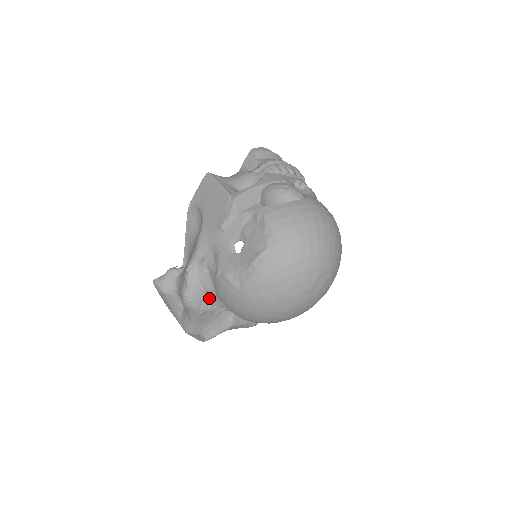
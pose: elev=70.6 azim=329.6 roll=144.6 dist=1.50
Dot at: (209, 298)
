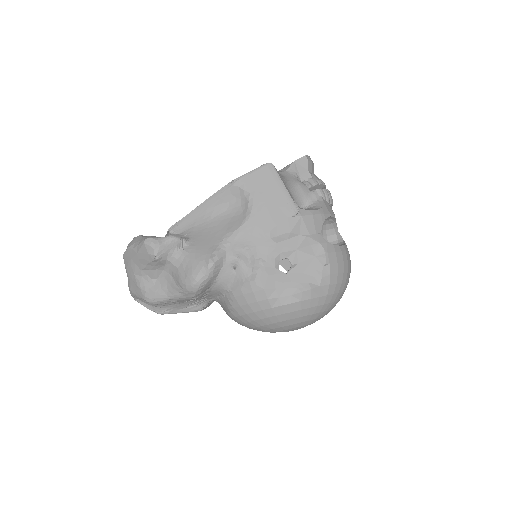
Dot at: (213, 289)
